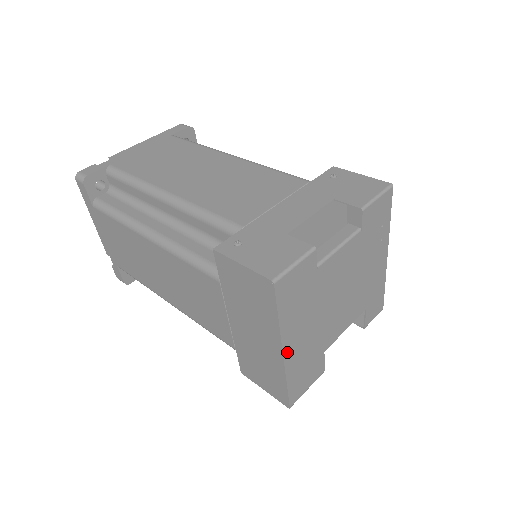
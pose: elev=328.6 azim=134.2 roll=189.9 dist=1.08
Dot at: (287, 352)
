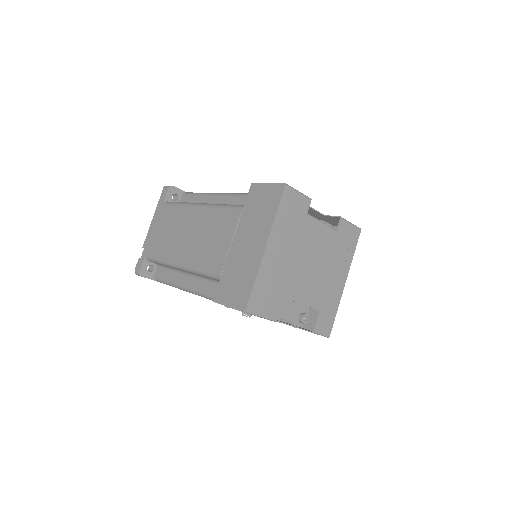
Dot at: (268, 250)
